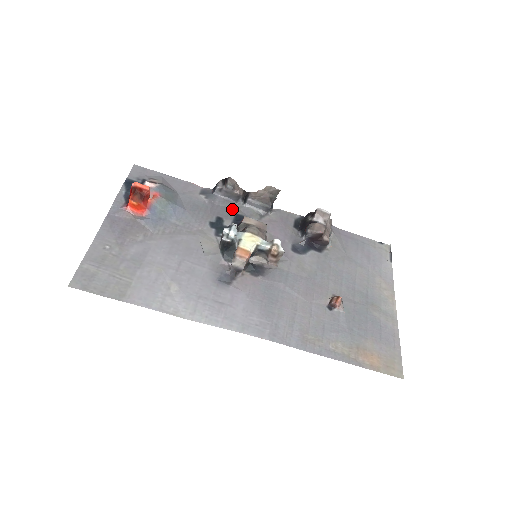
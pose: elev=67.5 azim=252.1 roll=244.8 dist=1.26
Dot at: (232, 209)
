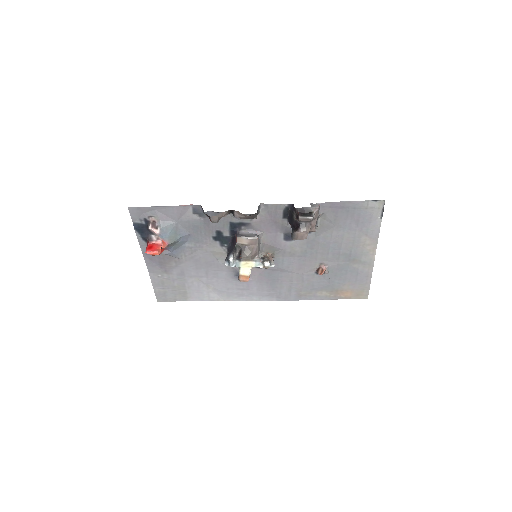
Dot at: (225, 218)
